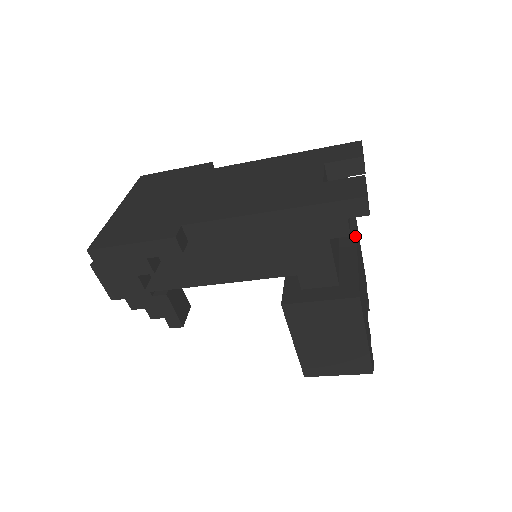
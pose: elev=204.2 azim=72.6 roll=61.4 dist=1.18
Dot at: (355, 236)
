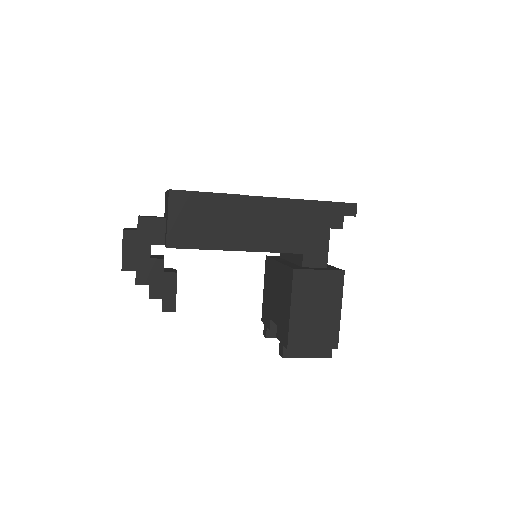
Dot at: occluded
